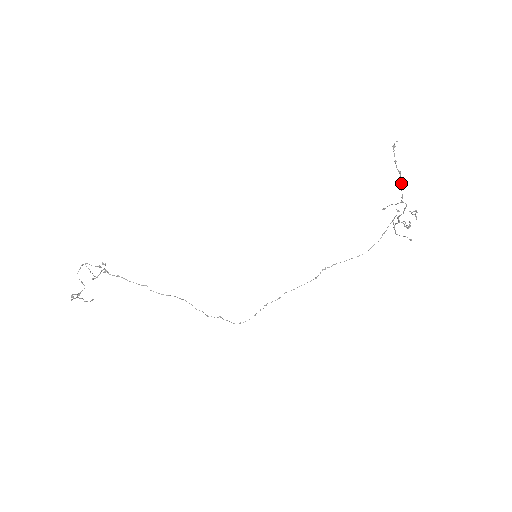
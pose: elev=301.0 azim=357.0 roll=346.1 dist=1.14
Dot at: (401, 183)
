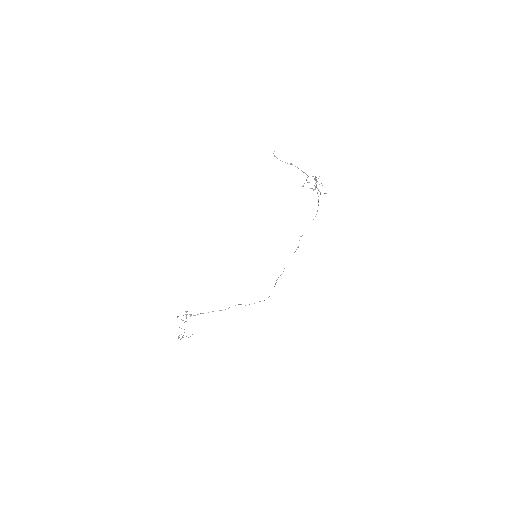
Dot at: occluded
